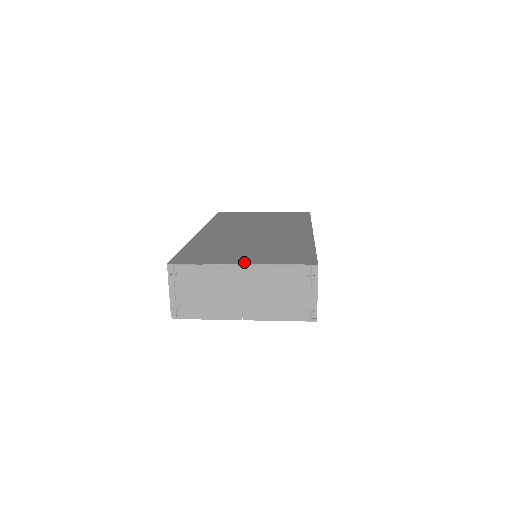
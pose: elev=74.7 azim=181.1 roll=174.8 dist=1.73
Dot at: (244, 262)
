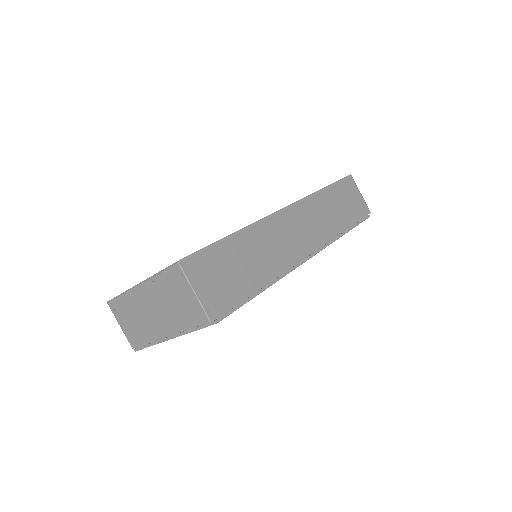
Dot at: occluded
